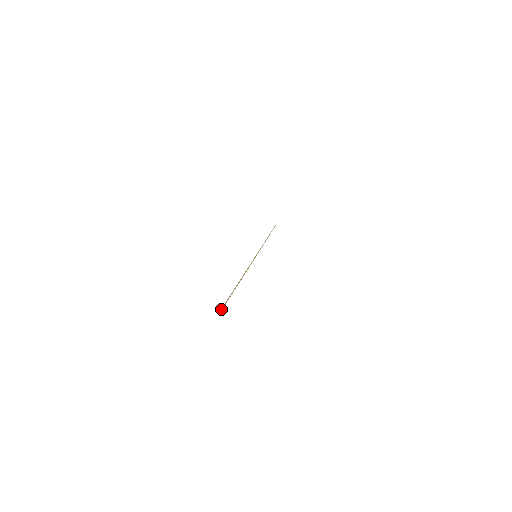
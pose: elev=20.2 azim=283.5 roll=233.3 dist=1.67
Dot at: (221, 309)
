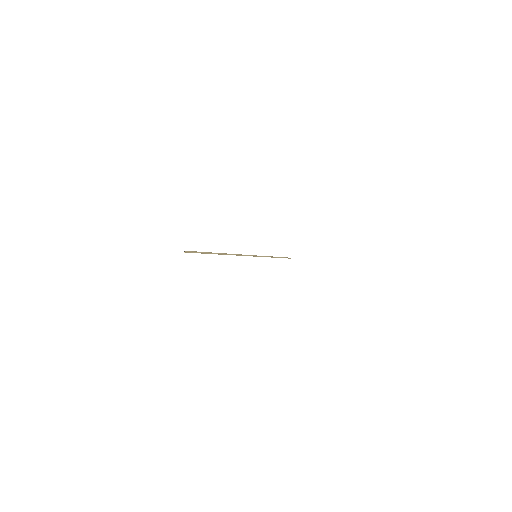
Dot at: occluded
